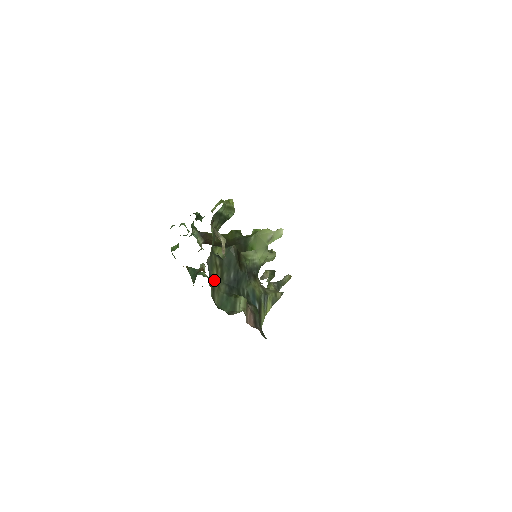
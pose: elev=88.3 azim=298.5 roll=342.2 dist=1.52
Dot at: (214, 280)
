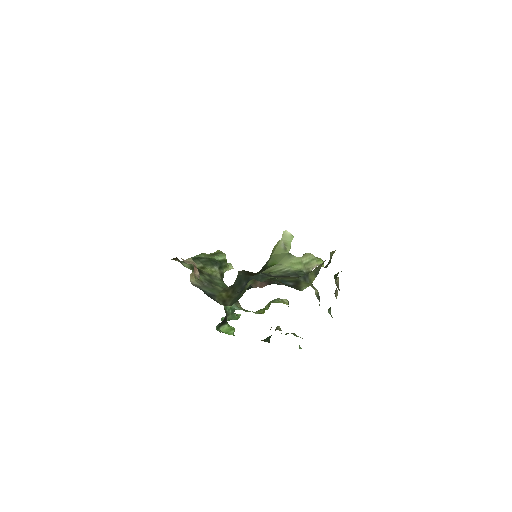
Dot at: (224, 297)
